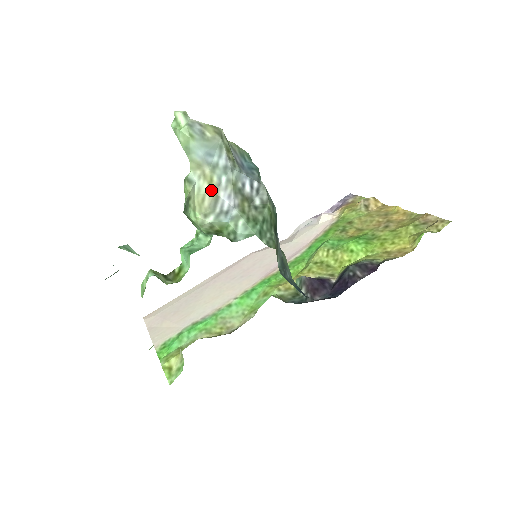
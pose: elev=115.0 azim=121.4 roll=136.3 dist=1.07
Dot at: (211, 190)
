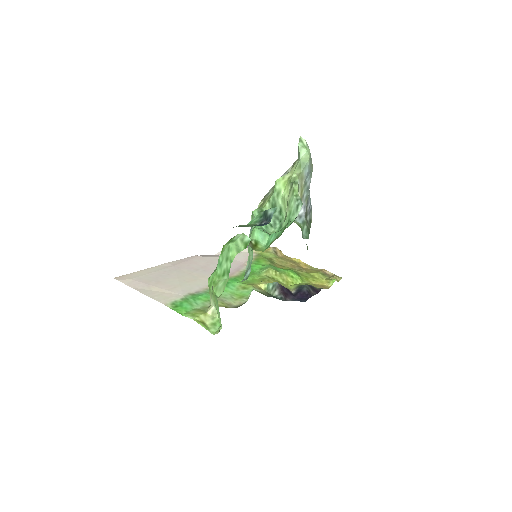
Dot at: (300, 197)
